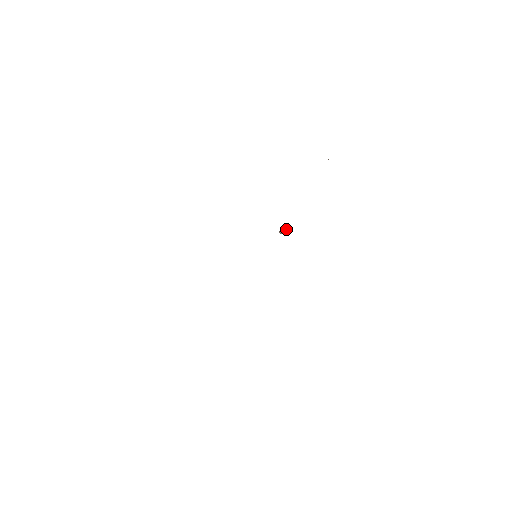
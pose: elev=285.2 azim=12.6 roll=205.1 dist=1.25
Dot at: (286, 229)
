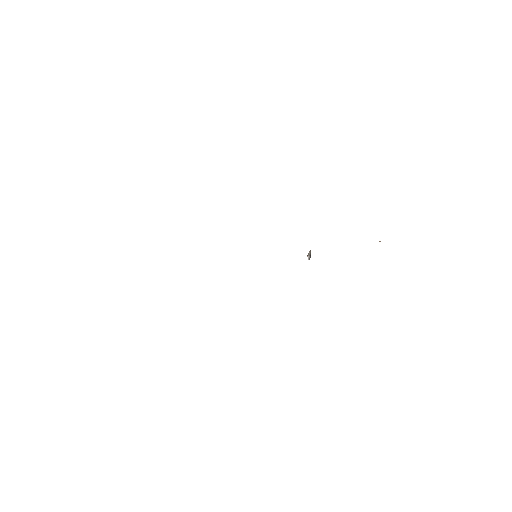
Dot at: (308, 255)
